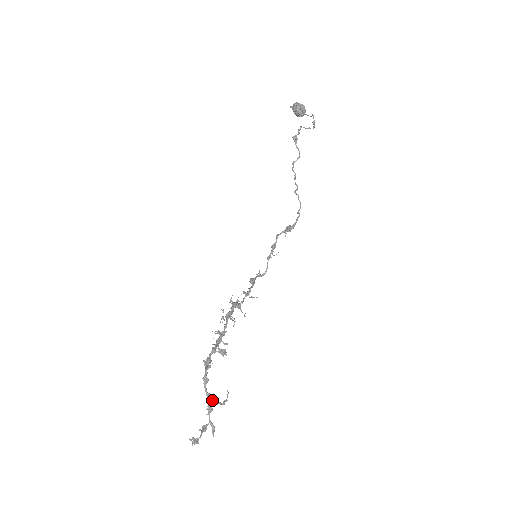
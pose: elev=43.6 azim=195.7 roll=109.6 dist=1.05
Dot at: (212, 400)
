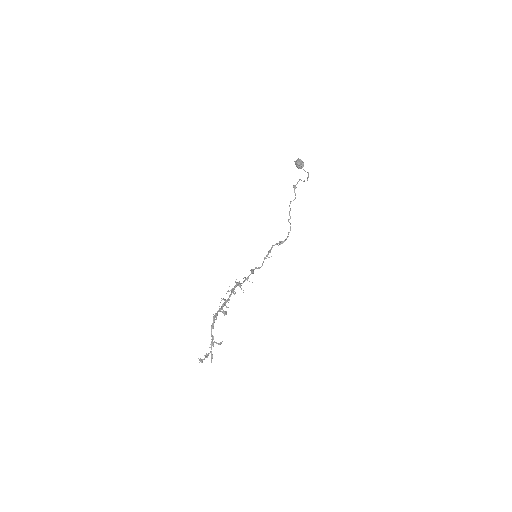
Dot at: occluded
